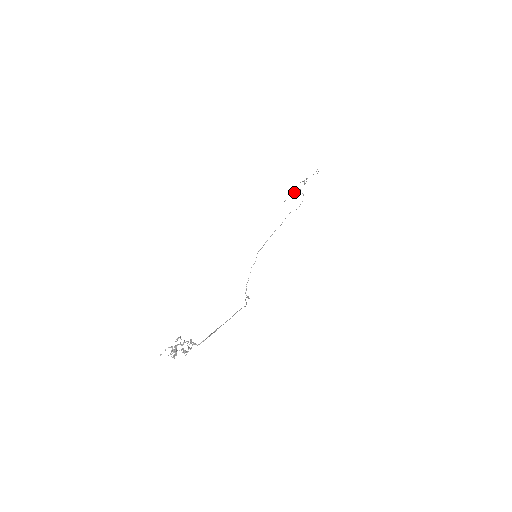
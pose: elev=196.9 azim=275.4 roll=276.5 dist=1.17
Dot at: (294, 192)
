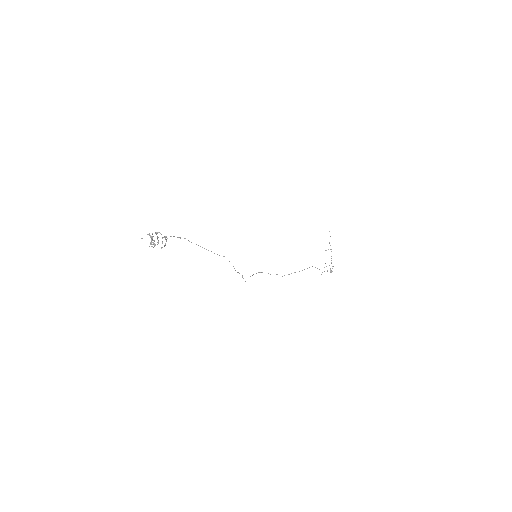
Dot at: occluded
